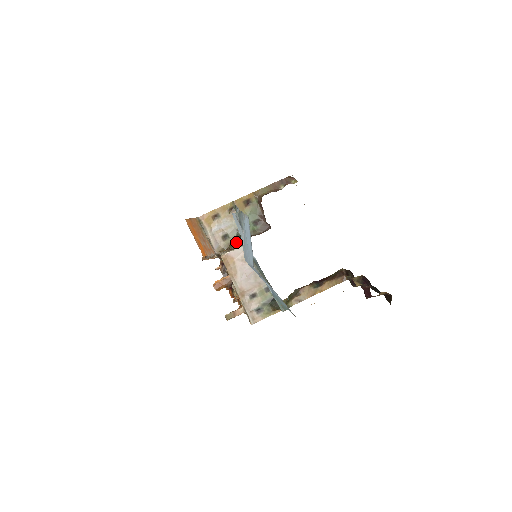
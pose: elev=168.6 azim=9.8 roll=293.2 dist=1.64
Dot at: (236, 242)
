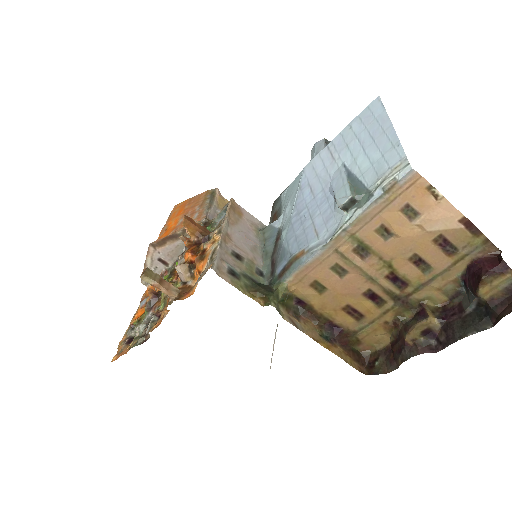
Dot at: occluded
